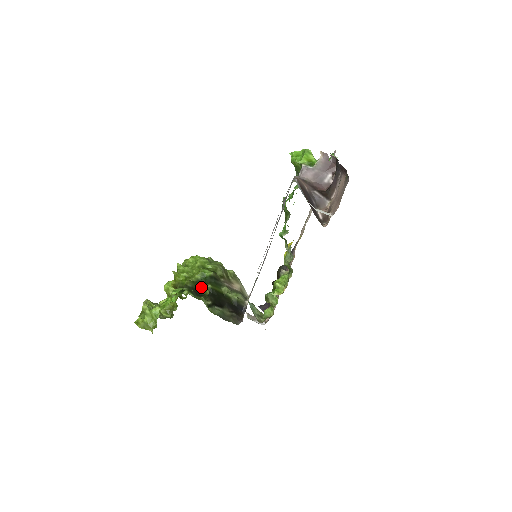
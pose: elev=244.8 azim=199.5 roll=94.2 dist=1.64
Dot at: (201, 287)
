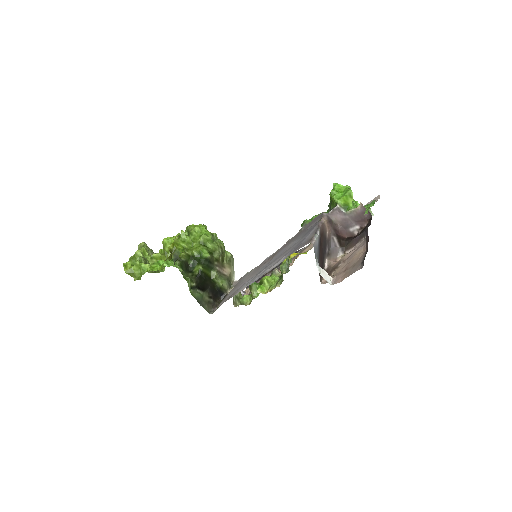
Dot at: (194, 263)
